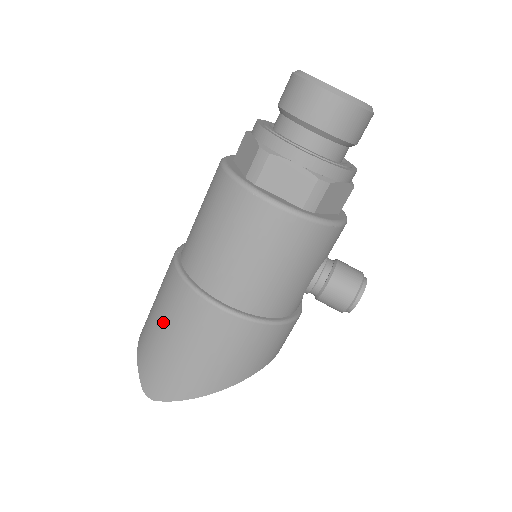
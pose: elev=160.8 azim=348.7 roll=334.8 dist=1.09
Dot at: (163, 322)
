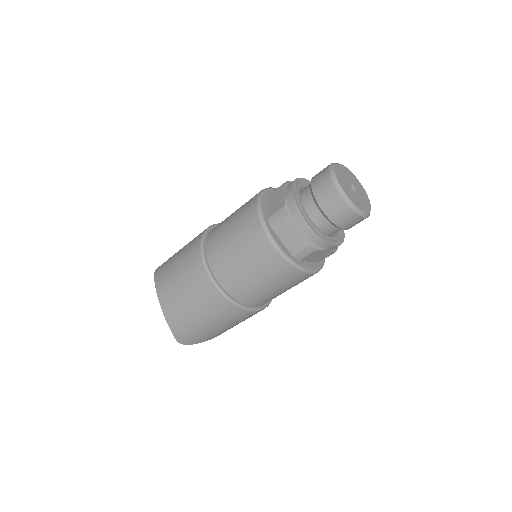
Dot at: (205, 317)
